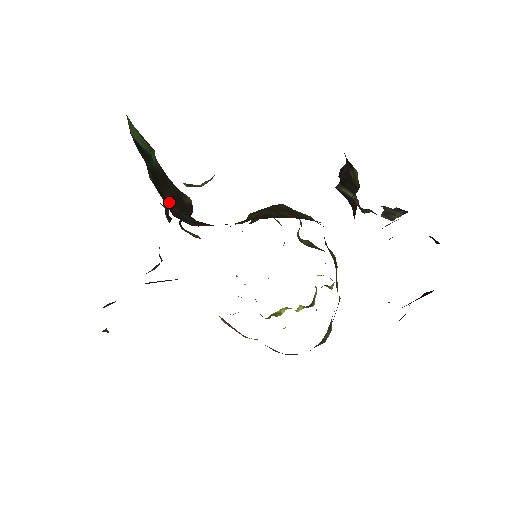
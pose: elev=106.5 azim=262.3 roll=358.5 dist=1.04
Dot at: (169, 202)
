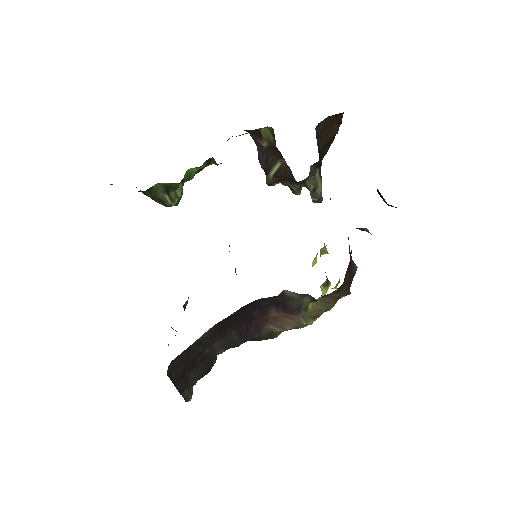
Dot at: occluded
